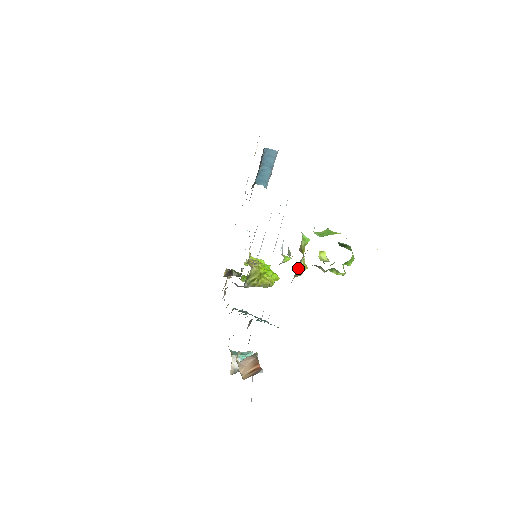
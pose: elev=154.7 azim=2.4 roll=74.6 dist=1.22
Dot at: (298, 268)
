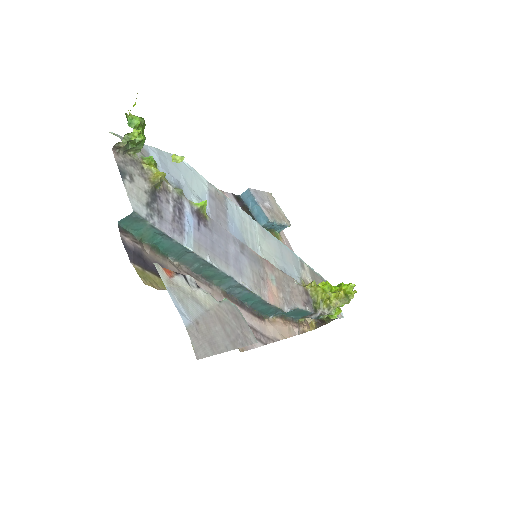
Dot at: (153, 178)
